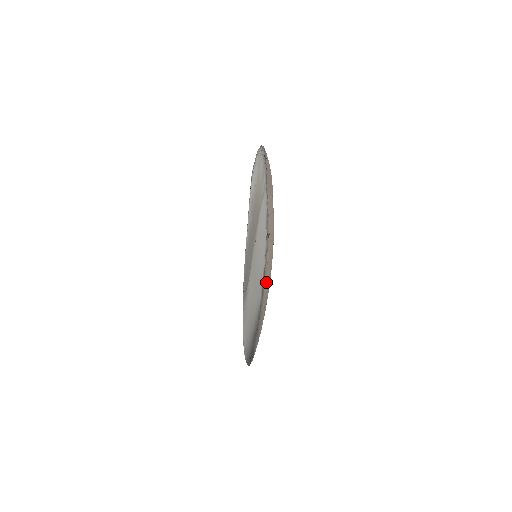
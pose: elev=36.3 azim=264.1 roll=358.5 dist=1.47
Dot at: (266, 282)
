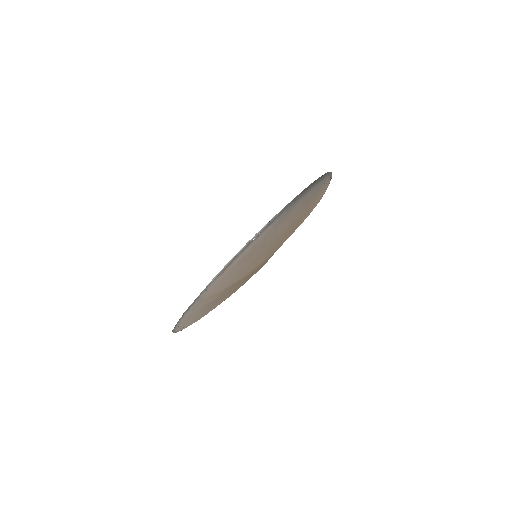
Dot at: occluded
